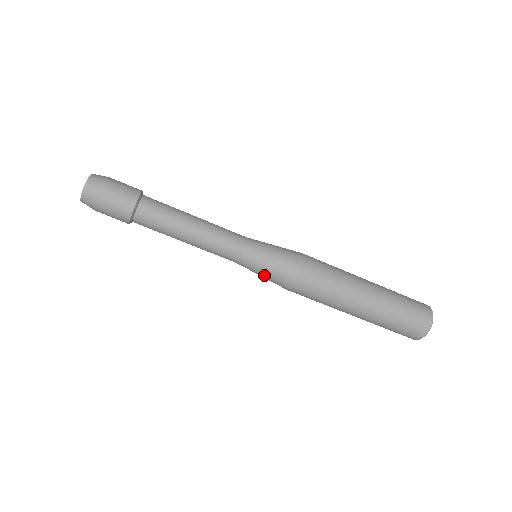
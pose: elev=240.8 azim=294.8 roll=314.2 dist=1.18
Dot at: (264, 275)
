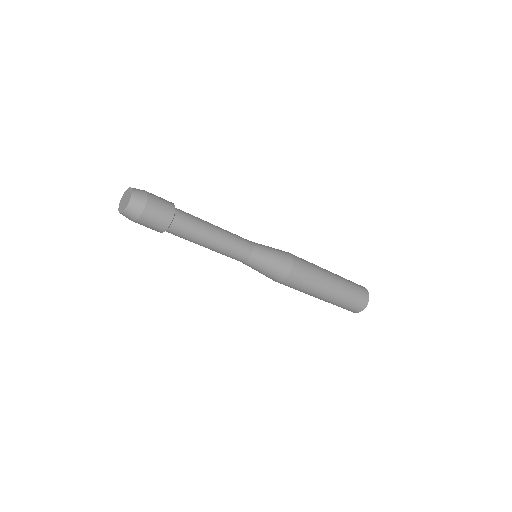
Dot at: occluded
